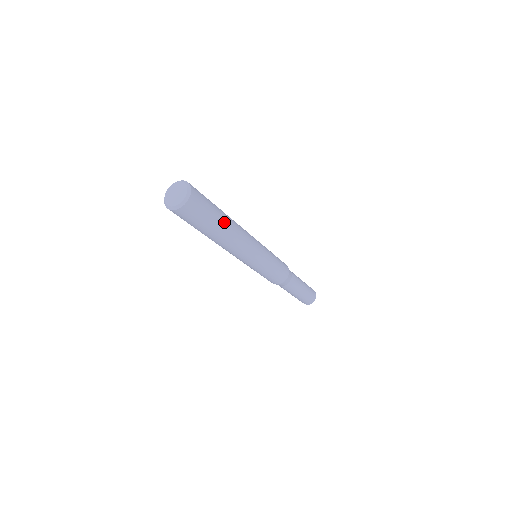
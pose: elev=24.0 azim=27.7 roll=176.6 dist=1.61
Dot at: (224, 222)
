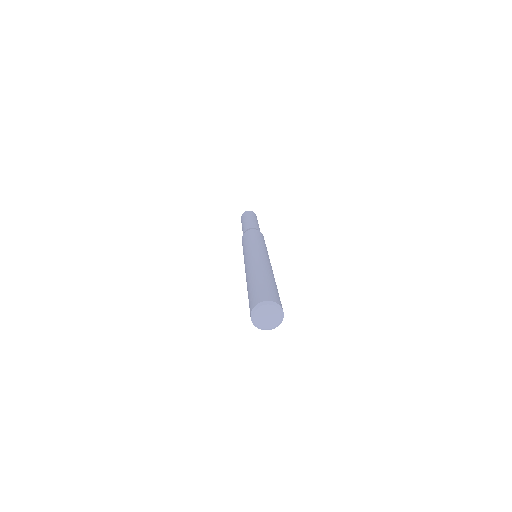
Dot at: (274, 282)
